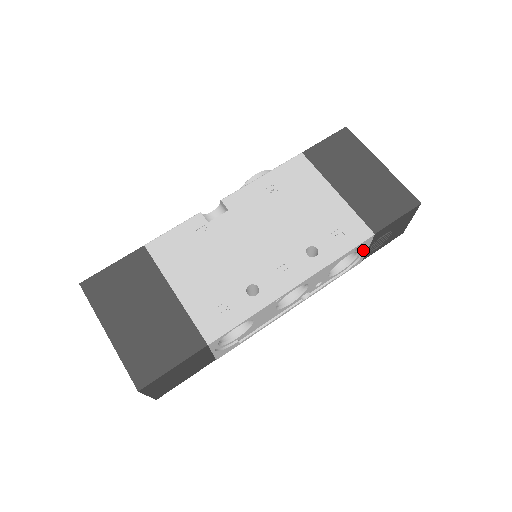
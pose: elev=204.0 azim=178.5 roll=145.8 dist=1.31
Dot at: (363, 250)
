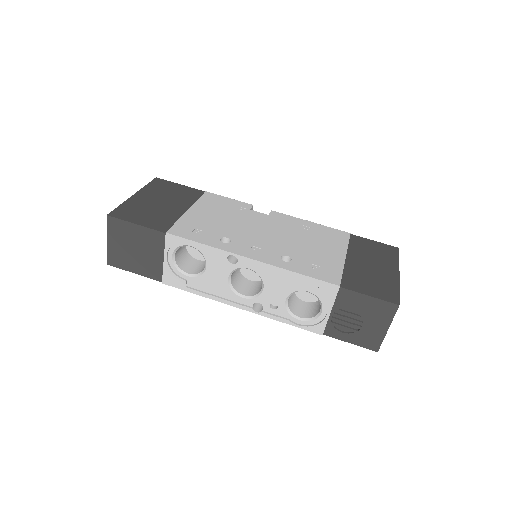
Dot at: (327, 311)
